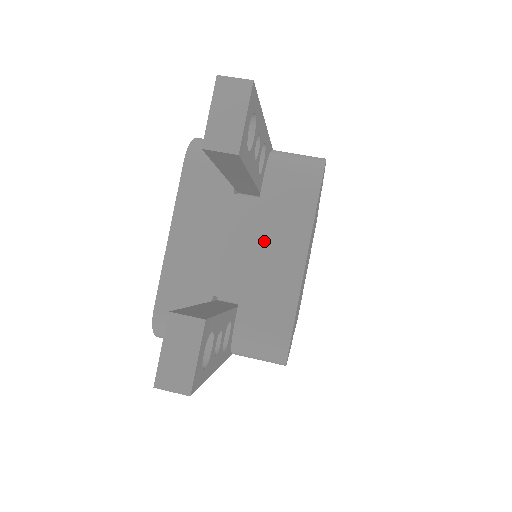
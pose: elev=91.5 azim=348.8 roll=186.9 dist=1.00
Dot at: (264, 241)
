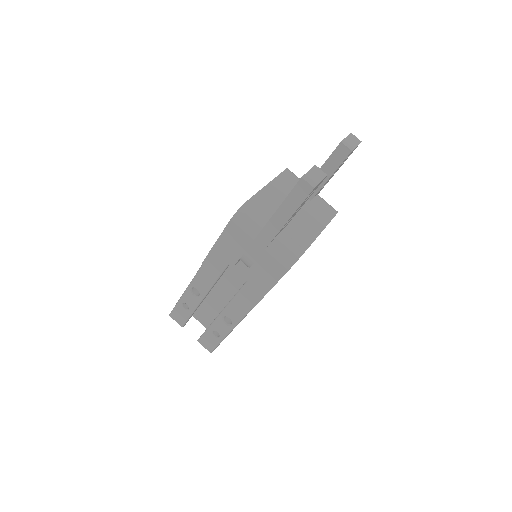
Dot at: (307, 214)
